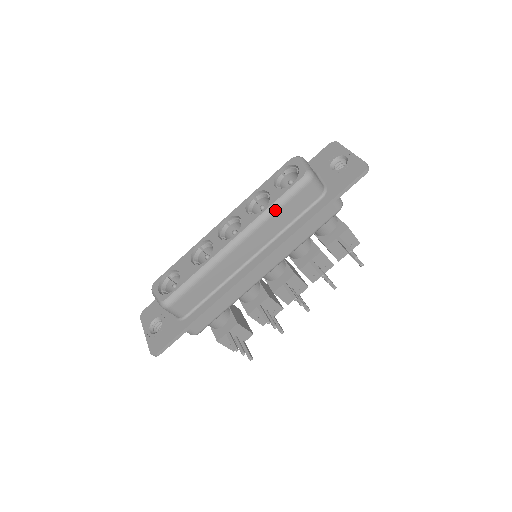
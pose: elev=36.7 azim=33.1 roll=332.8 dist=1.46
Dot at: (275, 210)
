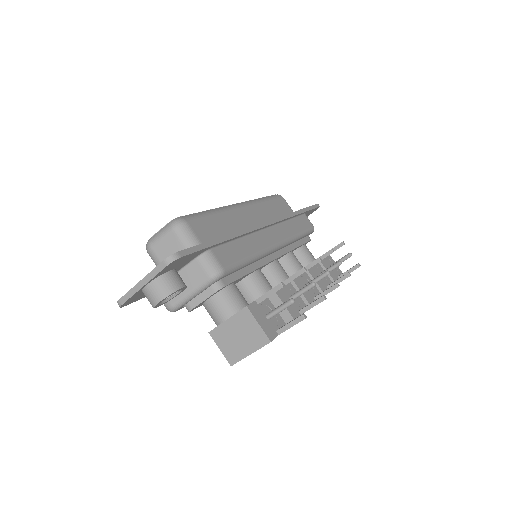
Dot at: (265, 200)
